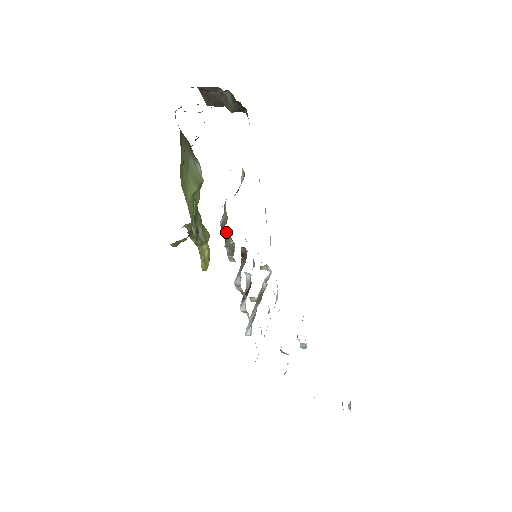
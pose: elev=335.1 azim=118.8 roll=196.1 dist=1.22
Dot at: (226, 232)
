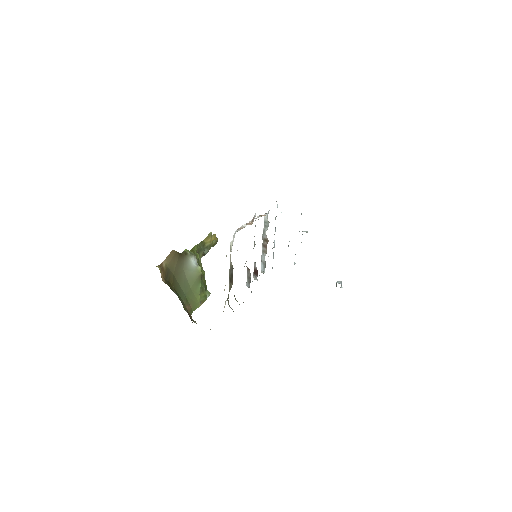
Dot at: occluded
